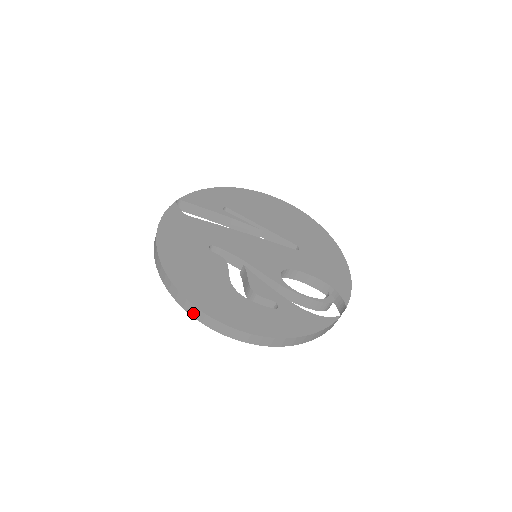
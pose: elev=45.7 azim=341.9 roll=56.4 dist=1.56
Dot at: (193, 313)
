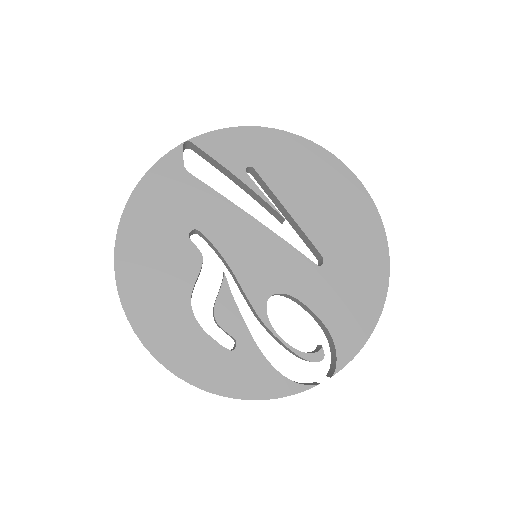
Dot at: occluded
